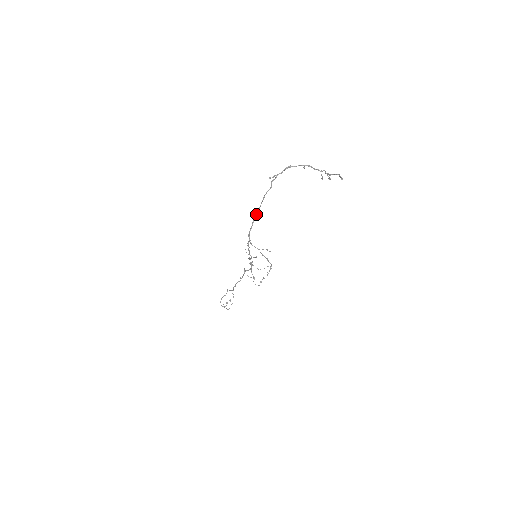
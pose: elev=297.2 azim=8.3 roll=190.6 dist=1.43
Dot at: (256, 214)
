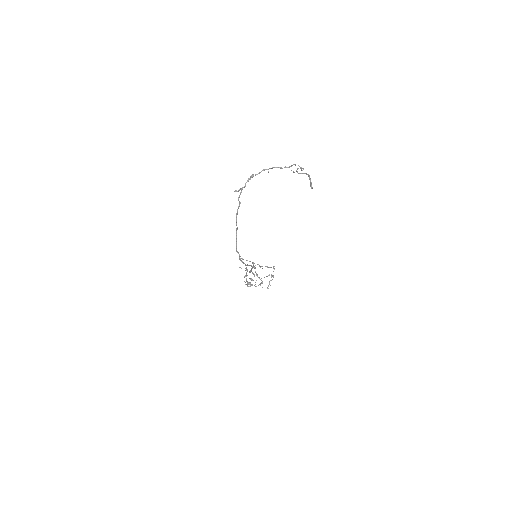
Dot at: (236, 232)
